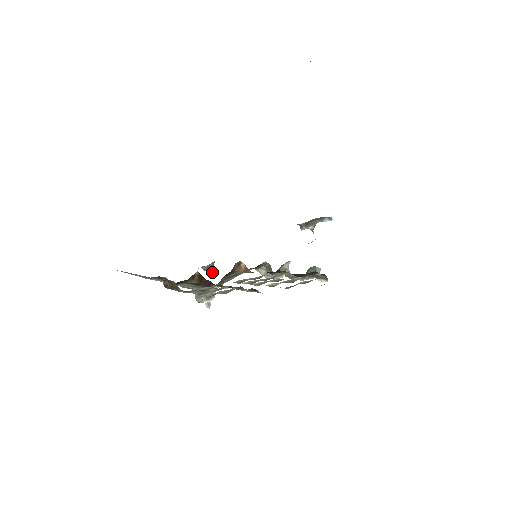
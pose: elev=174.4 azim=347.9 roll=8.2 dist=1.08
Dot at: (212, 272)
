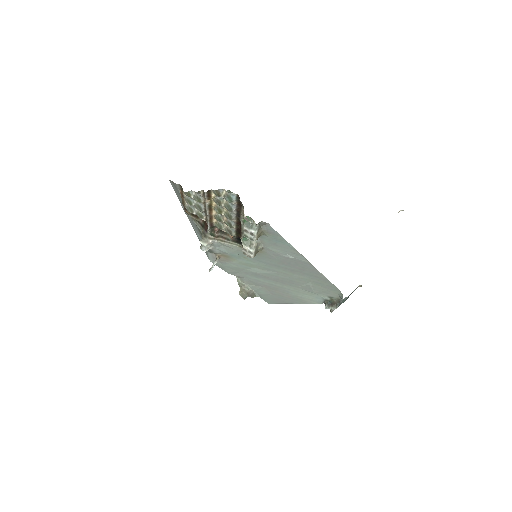
Dot at: (246, 297)
